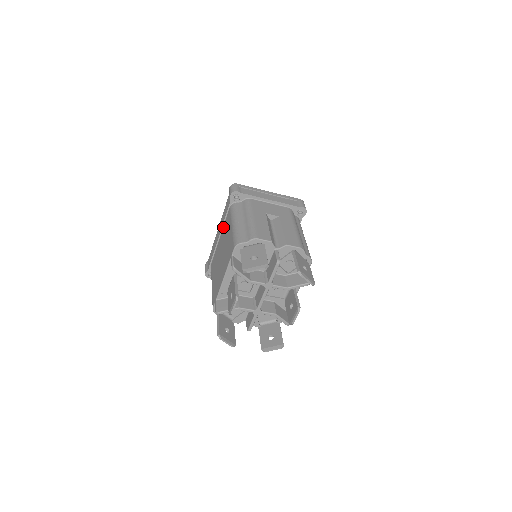
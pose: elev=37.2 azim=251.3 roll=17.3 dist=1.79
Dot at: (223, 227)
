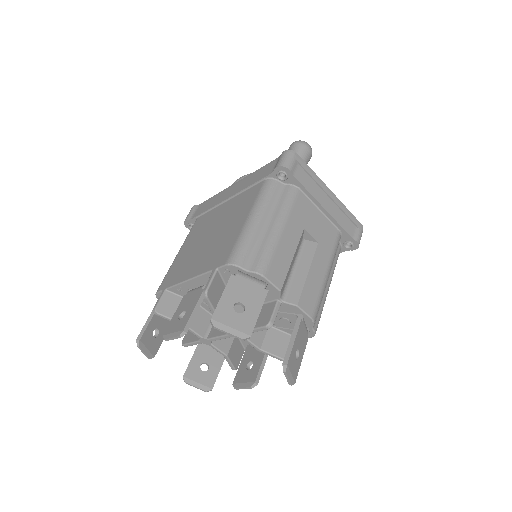
Dot at: (240, 194)
